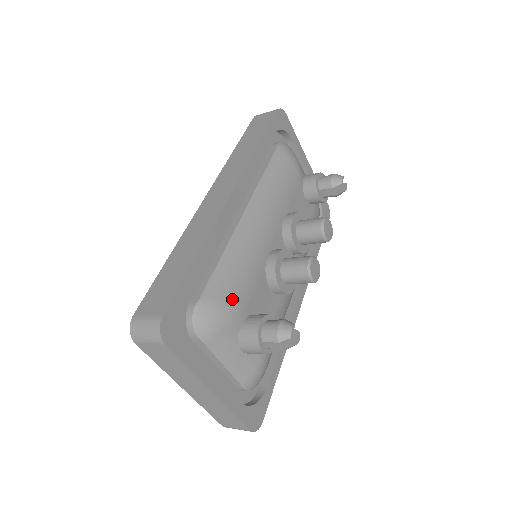
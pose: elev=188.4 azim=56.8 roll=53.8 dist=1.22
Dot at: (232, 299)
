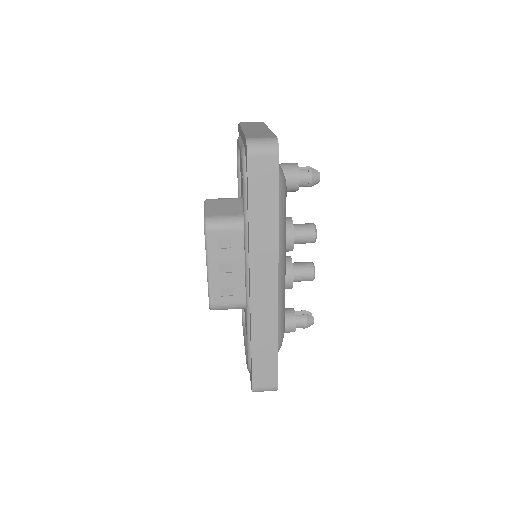
Dot at: (284, 331)
